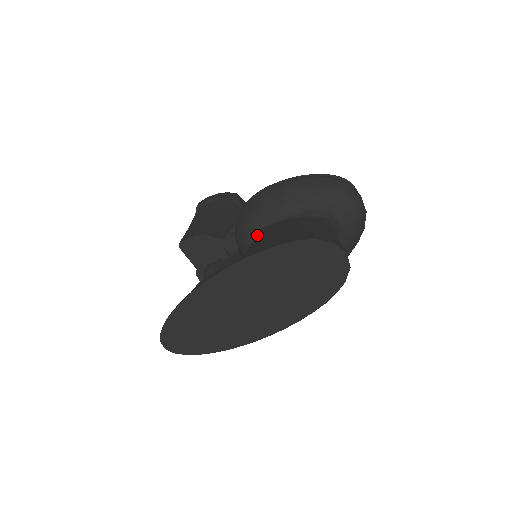
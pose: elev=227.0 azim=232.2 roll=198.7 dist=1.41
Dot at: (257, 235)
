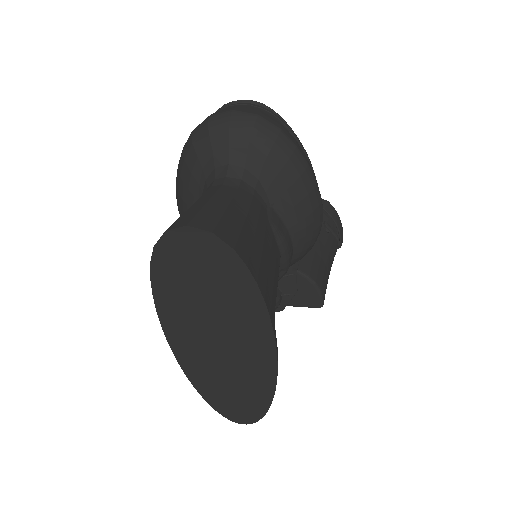
Dot at: occluded
